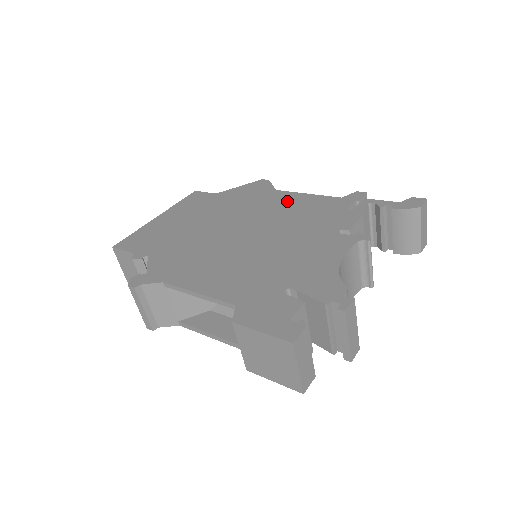
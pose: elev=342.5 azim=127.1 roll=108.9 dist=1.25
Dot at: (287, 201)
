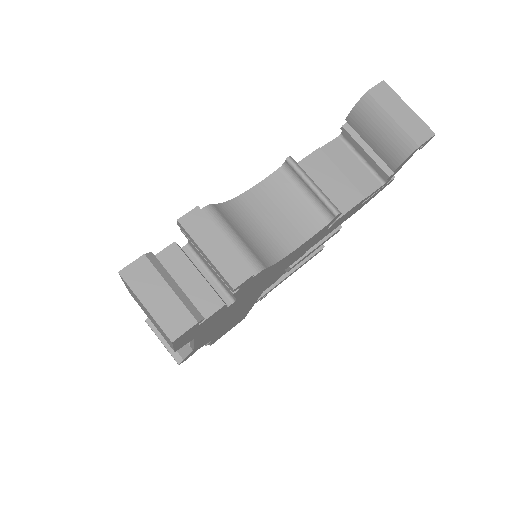
Dot at: occluded
